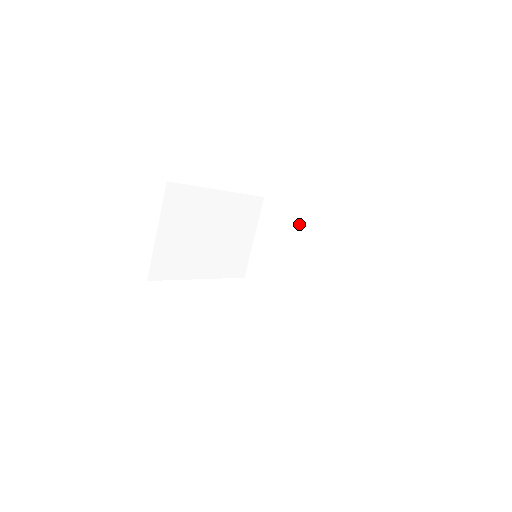
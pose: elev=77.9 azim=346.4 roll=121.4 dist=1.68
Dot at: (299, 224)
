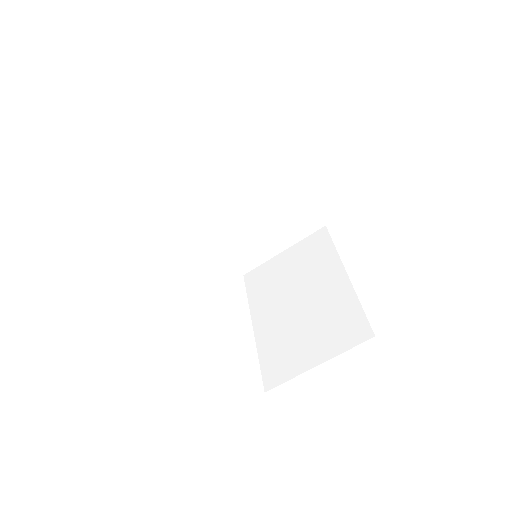
Dot at: (327, 274)
